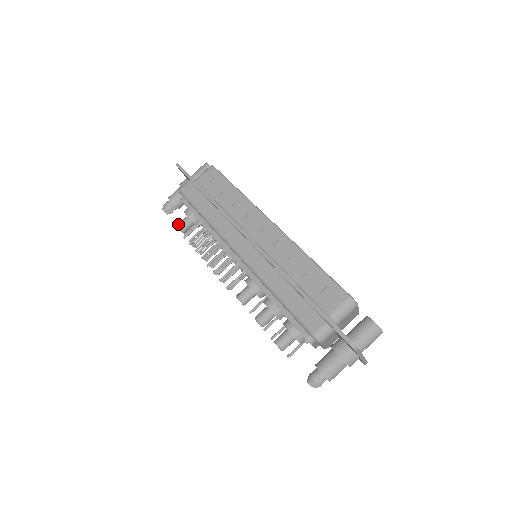
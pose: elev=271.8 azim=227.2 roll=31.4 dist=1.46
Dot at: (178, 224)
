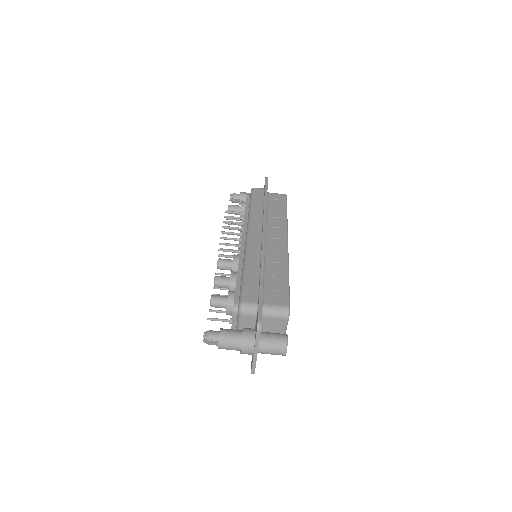
Dot at: occluded
